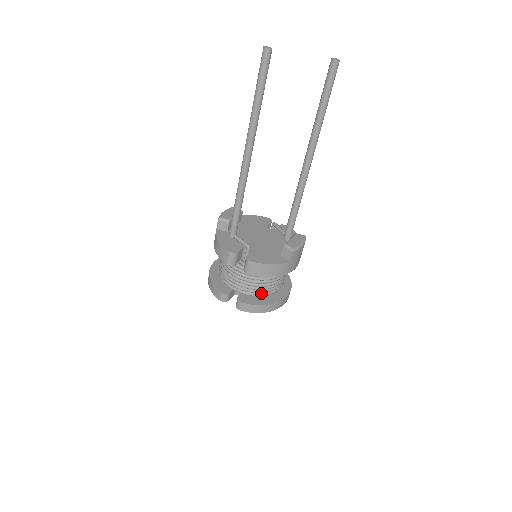
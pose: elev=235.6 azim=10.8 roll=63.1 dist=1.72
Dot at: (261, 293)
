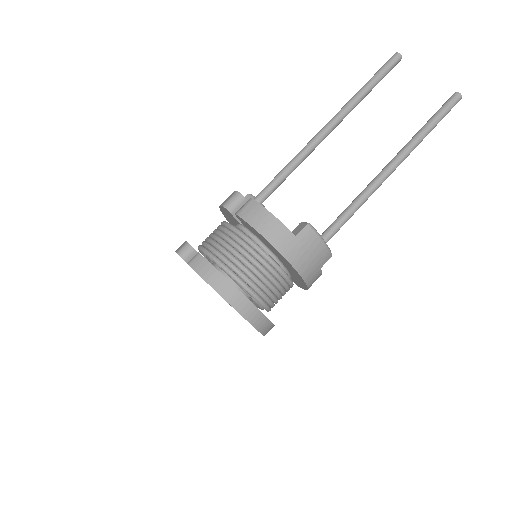
Dot at: (230, 269)
